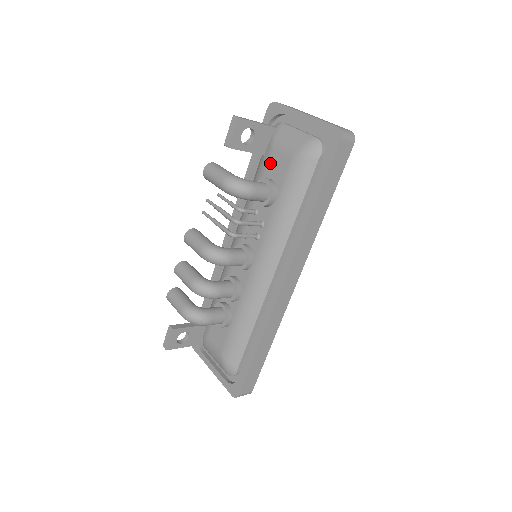
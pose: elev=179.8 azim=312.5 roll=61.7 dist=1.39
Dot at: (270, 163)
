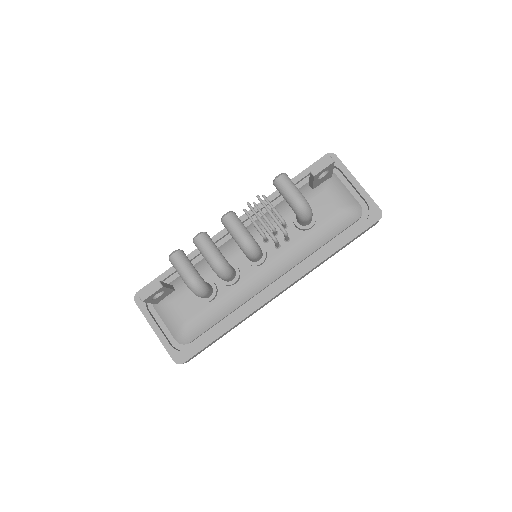
Dot at: (317, 199)
